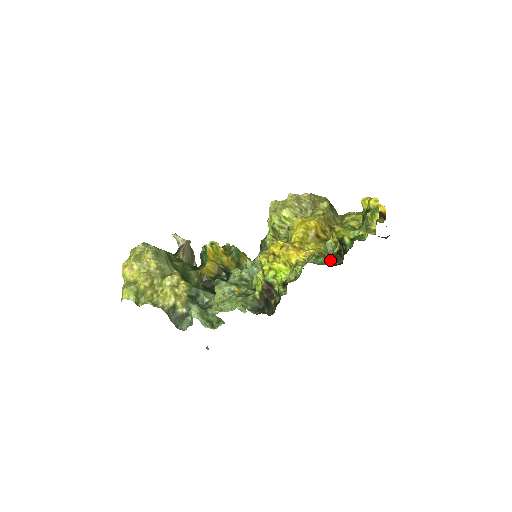
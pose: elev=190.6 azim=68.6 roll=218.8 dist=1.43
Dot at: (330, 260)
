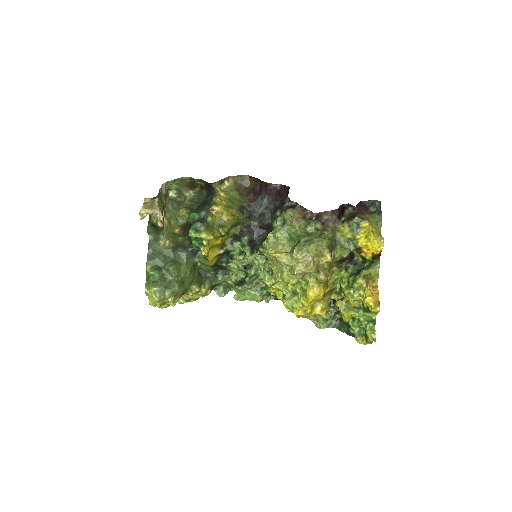
Dot at: (334, 317)
